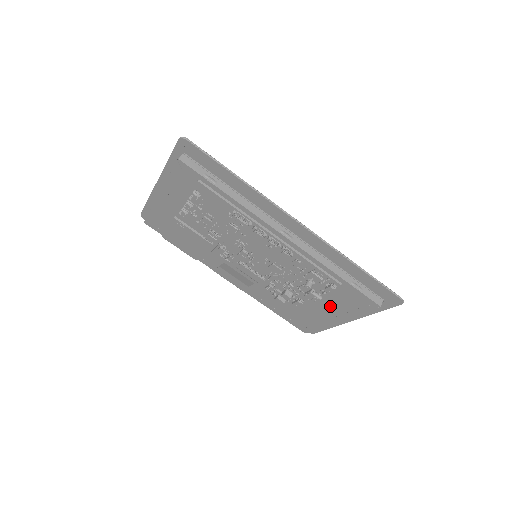
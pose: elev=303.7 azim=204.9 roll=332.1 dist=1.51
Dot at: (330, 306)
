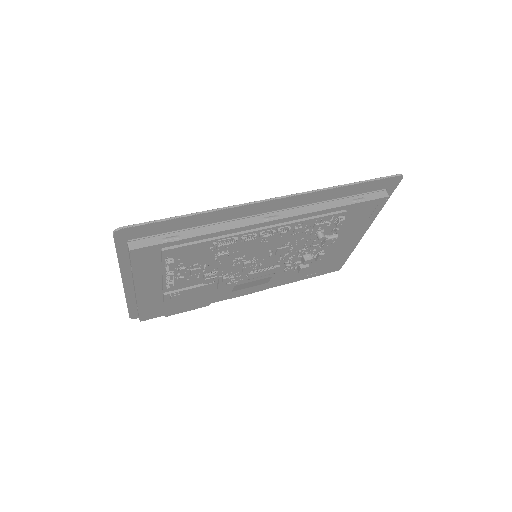
Dot at: (347, 234)
